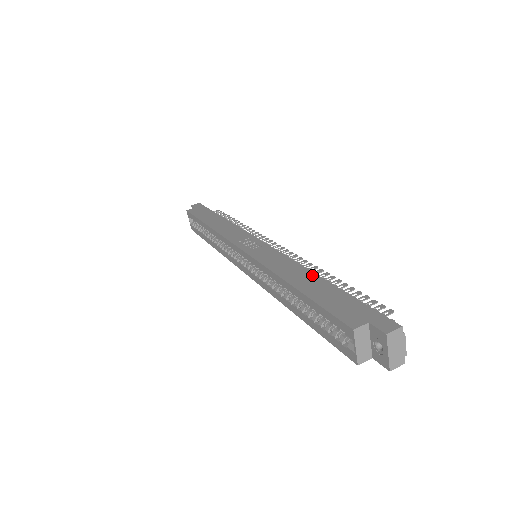
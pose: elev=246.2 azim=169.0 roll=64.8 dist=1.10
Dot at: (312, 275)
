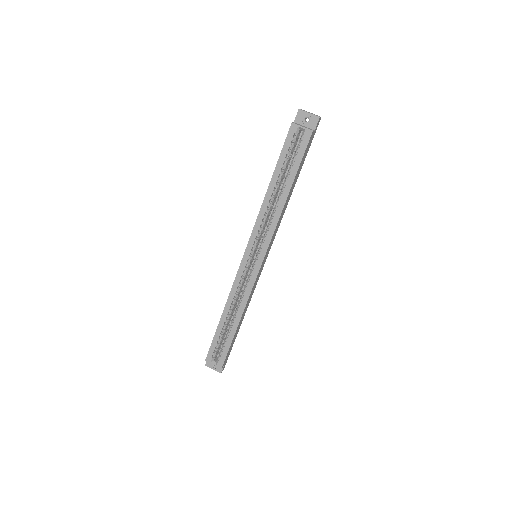
Dot at: occluded
